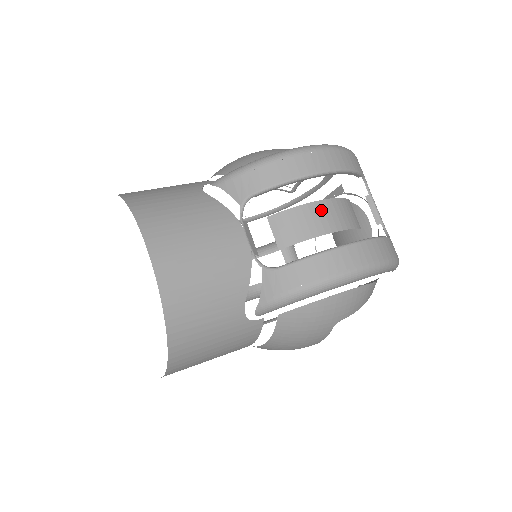
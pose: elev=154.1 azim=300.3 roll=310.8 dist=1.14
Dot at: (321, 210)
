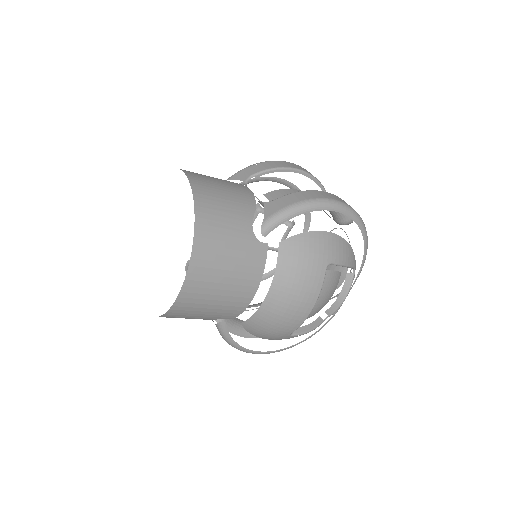
Dot at: occluded
